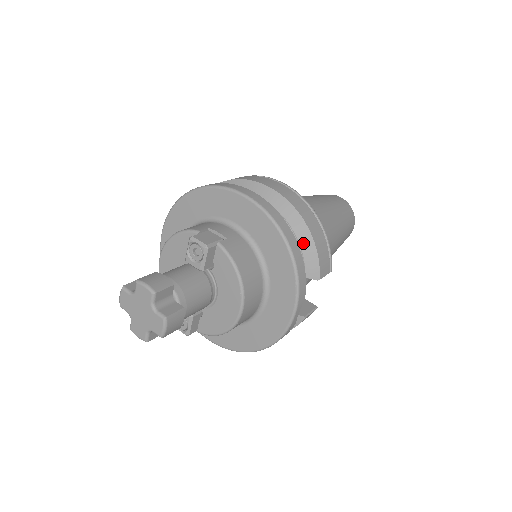
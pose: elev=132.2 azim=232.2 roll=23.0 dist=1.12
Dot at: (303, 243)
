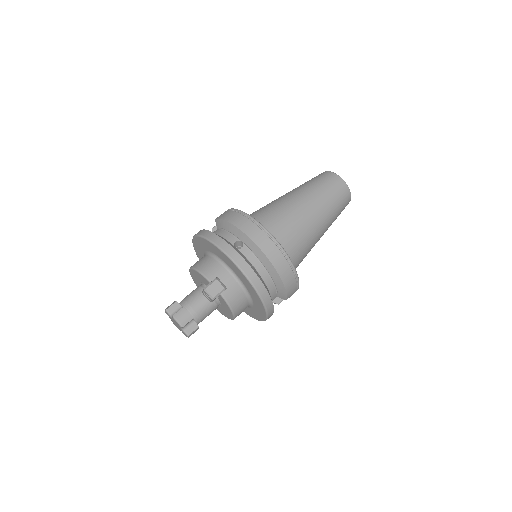
Dot at: (278, 286)
